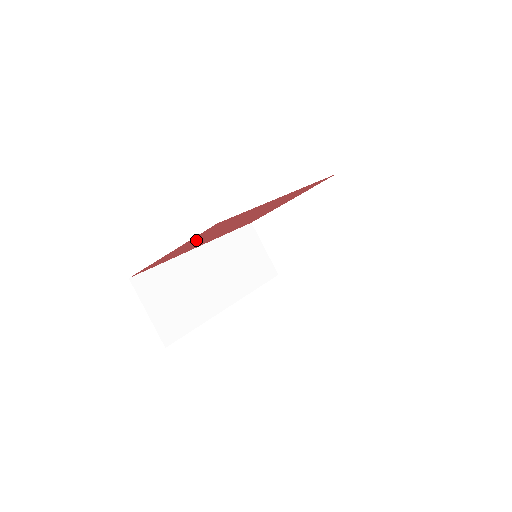
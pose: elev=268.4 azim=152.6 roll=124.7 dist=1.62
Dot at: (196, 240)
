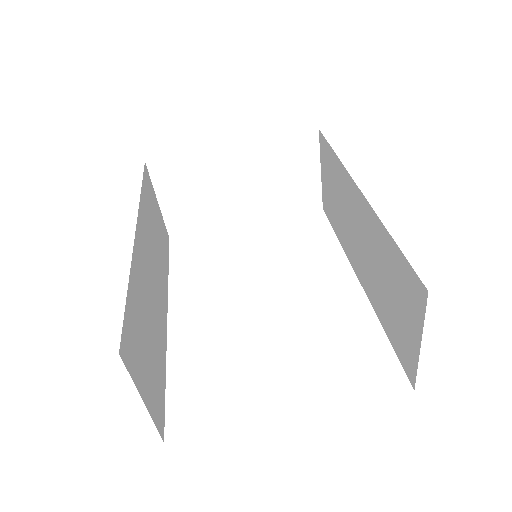
Dot at: occluded
